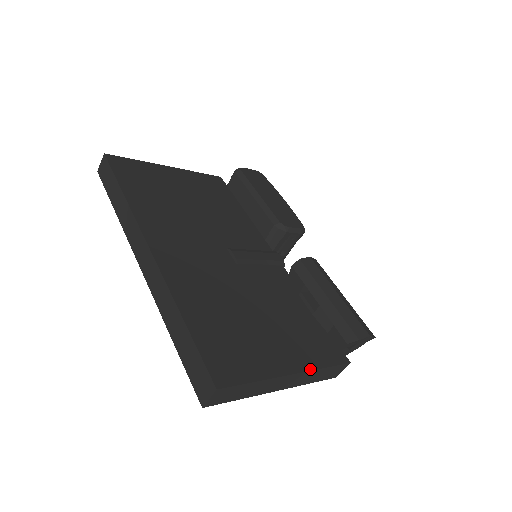
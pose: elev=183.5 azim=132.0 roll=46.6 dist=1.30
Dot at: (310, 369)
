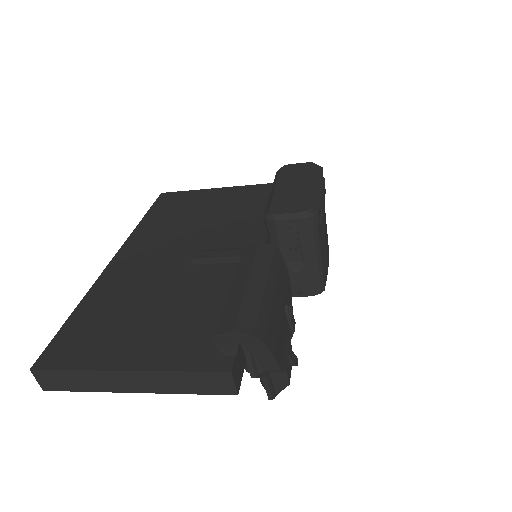
Dot at: (154, 369)
